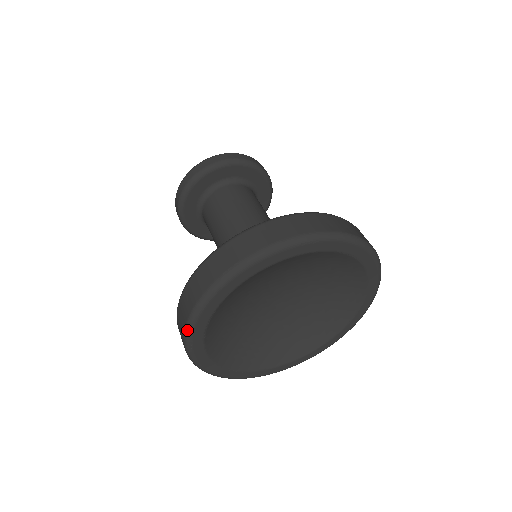
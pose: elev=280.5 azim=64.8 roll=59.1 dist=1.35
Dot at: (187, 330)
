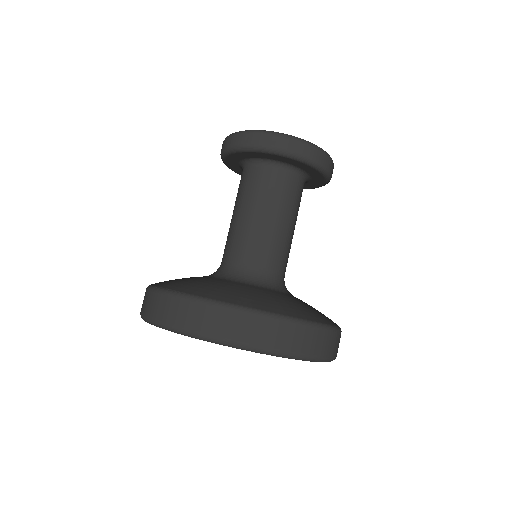
Dot at: (152, 322)
